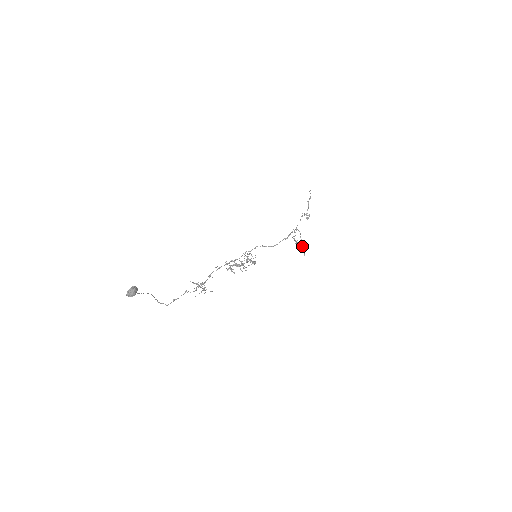
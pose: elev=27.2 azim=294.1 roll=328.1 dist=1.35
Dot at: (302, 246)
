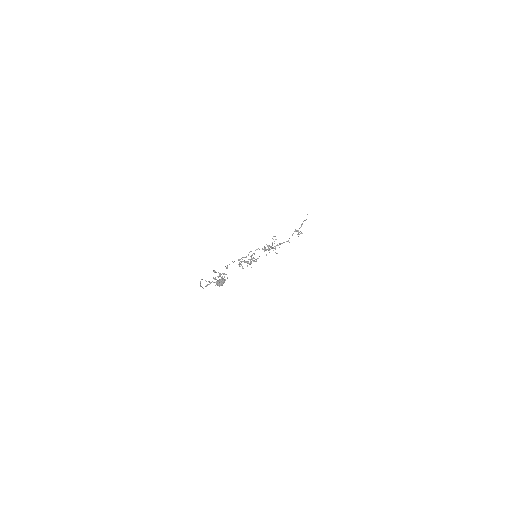
Dot at: (268, 248)
